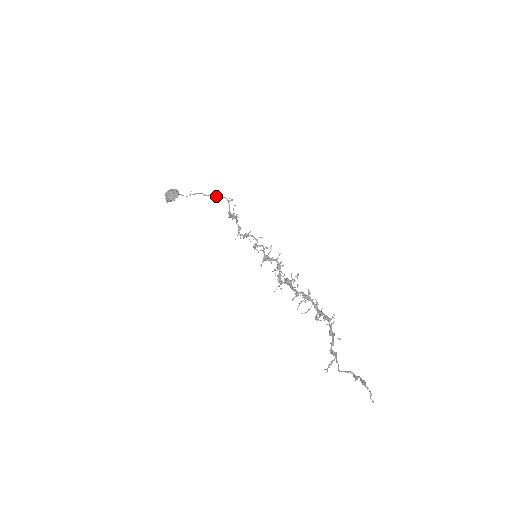
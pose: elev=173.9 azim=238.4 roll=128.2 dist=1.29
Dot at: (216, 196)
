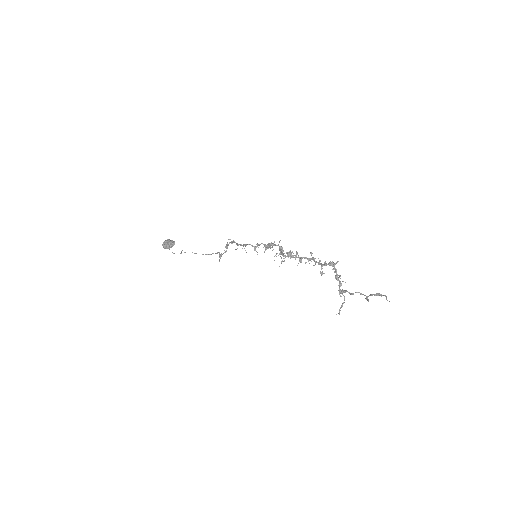
Dot at: occluded
